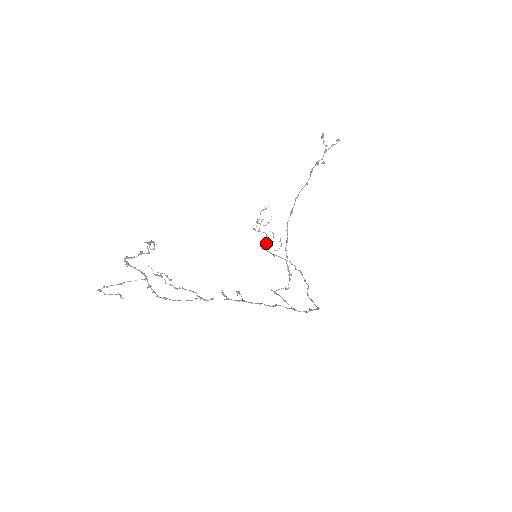
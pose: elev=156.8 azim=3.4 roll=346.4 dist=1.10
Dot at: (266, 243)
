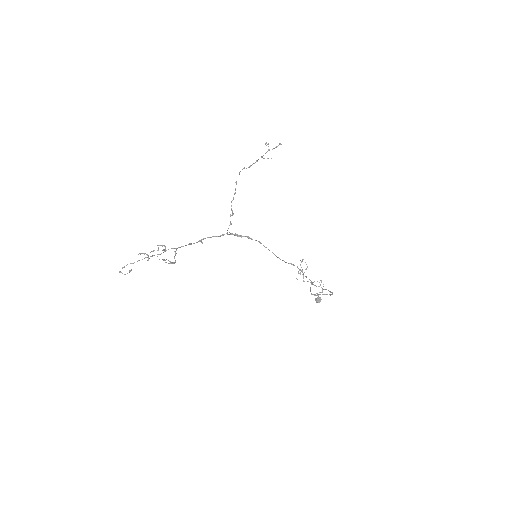
Dot at: (319, 297)
